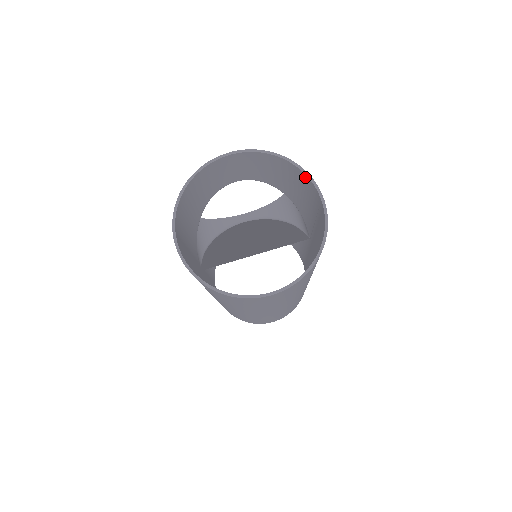
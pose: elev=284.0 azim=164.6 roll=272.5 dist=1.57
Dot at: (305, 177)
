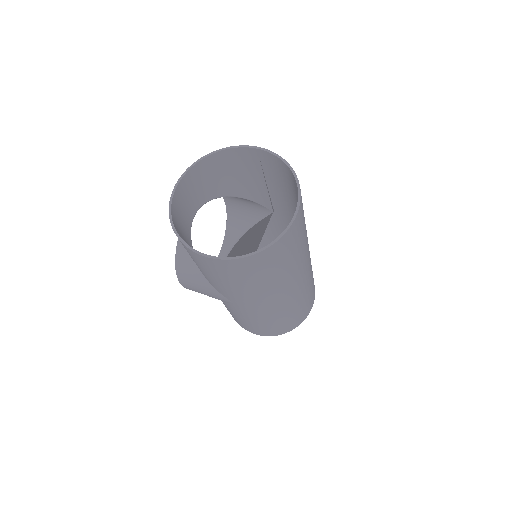
Dot at: (233, 151)
